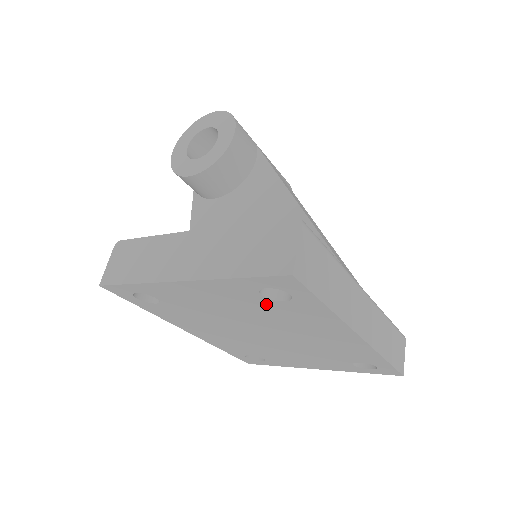
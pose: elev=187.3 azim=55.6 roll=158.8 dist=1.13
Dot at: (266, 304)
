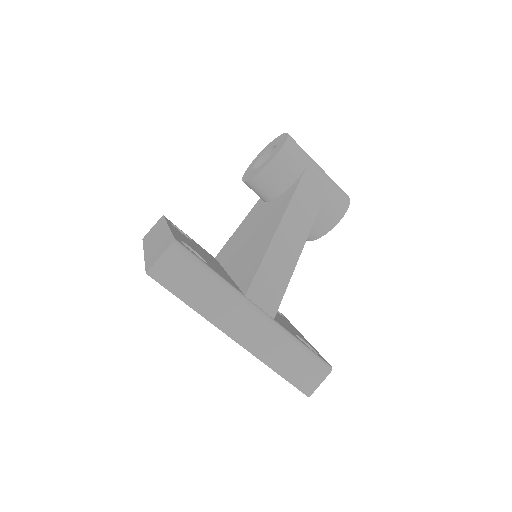
Dot at: occluded
